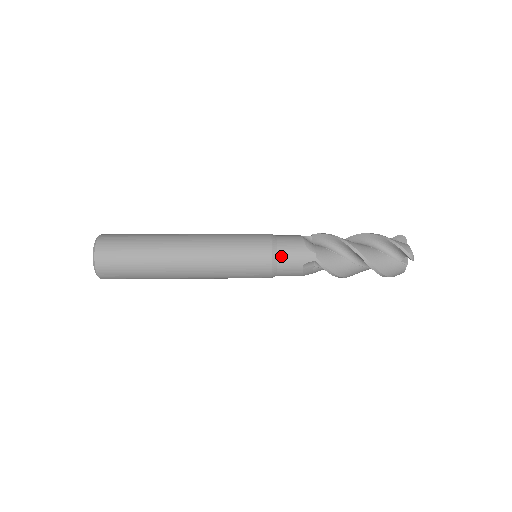
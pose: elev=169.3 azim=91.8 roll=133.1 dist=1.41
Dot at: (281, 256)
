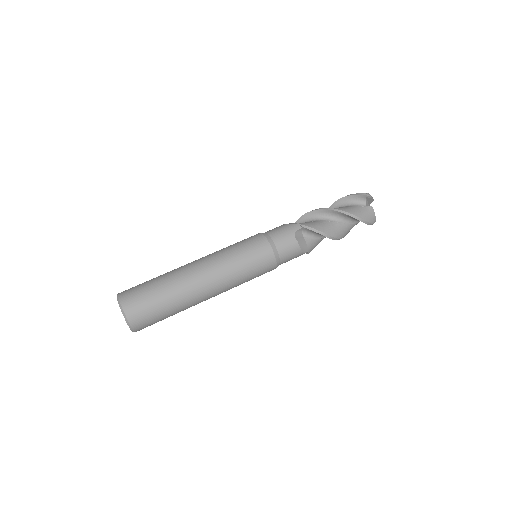
Dot at: occluded
